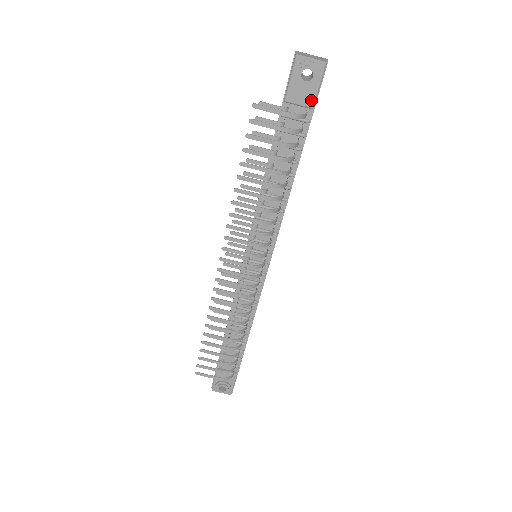
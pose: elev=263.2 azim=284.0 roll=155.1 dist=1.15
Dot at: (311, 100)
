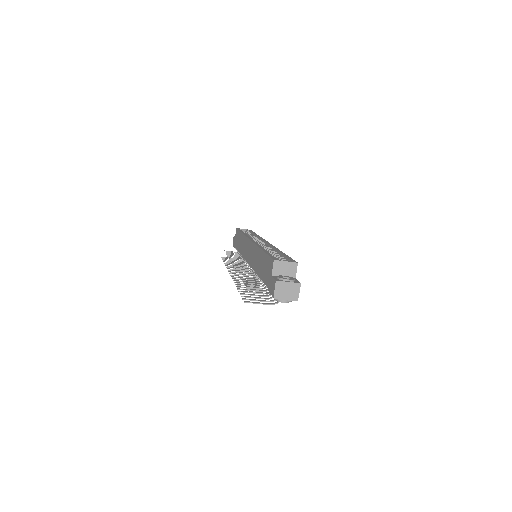
Dot at: occluded
